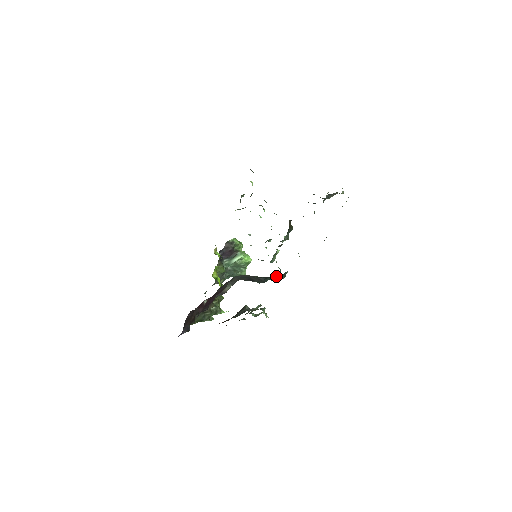
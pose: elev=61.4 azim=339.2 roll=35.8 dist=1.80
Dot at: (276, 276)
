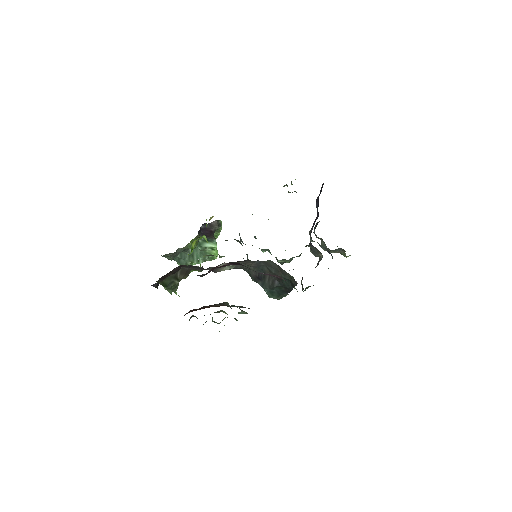
Dot at: (286, 291)
